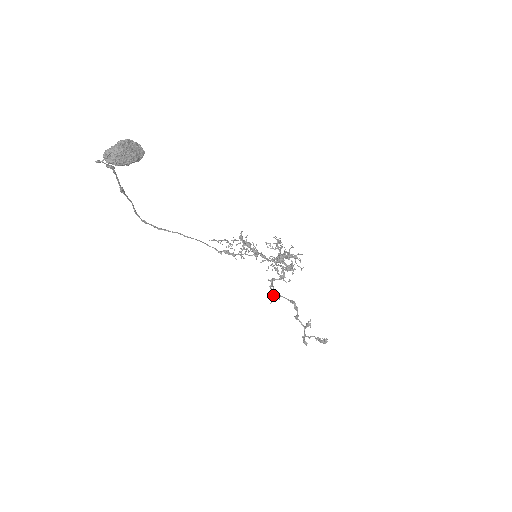
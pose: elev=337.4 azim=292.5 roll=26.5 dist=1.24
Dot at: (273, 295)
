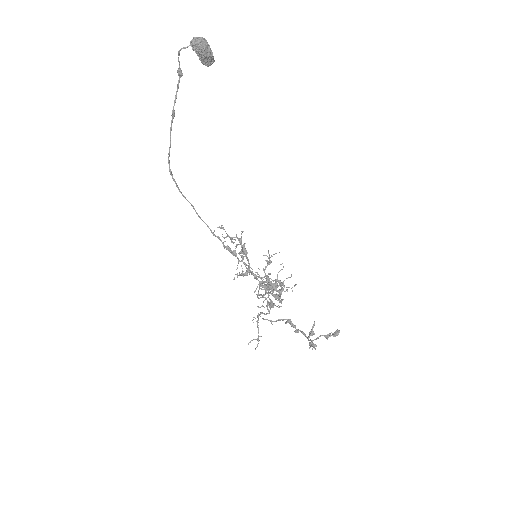
Dot at: occluded
